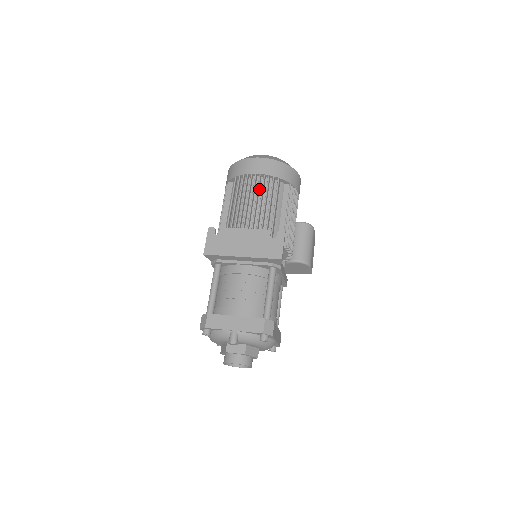
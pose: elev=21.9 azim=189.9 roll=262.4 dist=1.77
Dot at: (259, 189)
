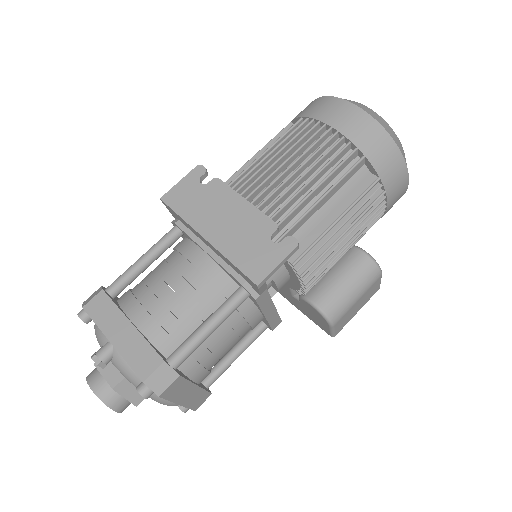
Dot at: (320, 154)
